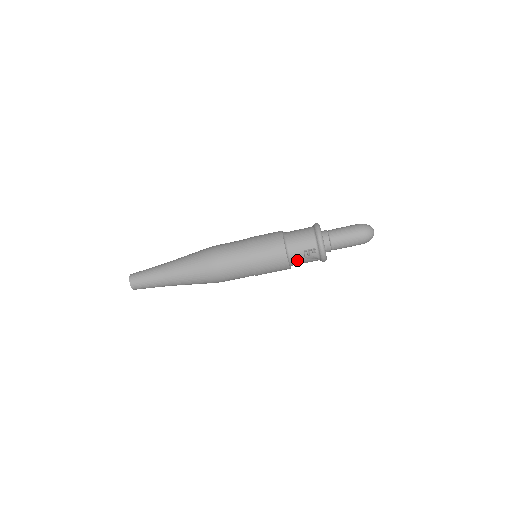
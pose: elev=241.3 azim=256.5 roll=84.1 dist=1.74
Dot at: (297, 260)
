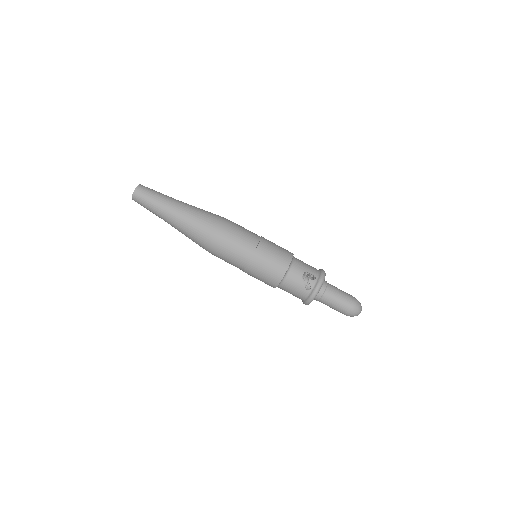
Dot at: (294, 276)
